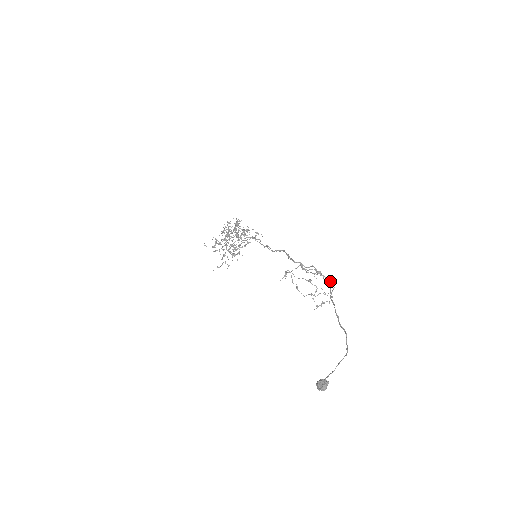
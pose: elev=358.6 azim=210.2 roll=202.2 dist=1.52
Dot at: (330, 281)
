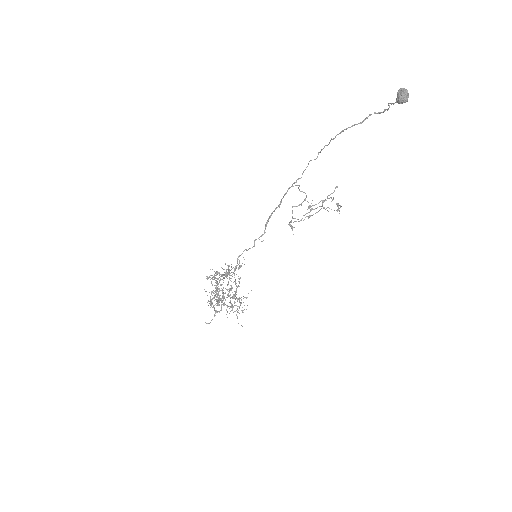
Dot at: occluded
